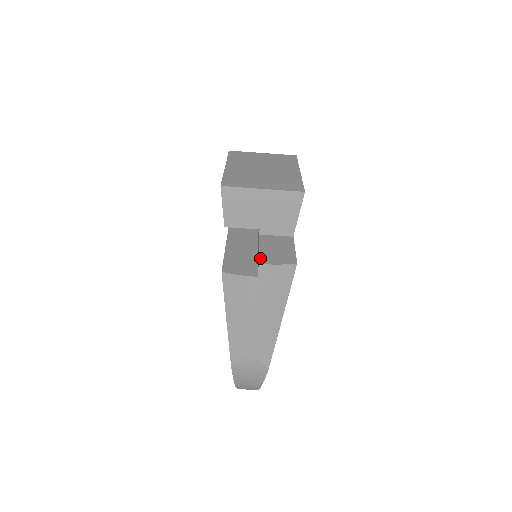
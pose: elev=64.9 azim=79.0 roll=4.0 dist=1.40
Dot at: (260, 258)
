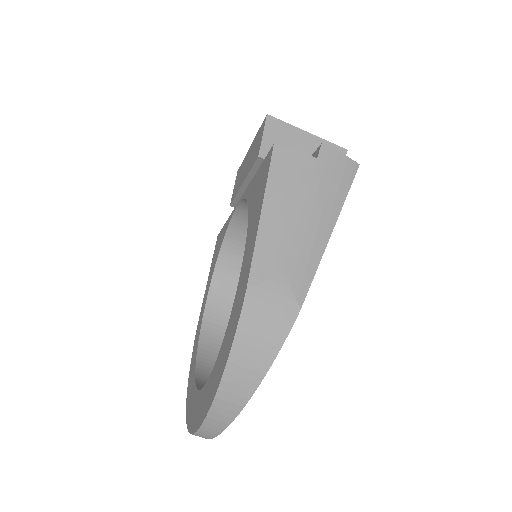
Dot at: occluded
